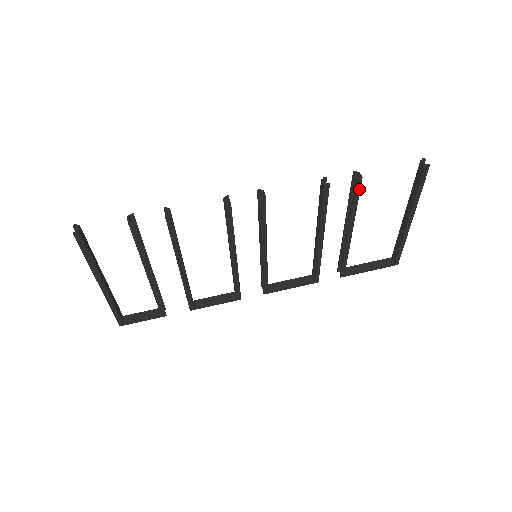
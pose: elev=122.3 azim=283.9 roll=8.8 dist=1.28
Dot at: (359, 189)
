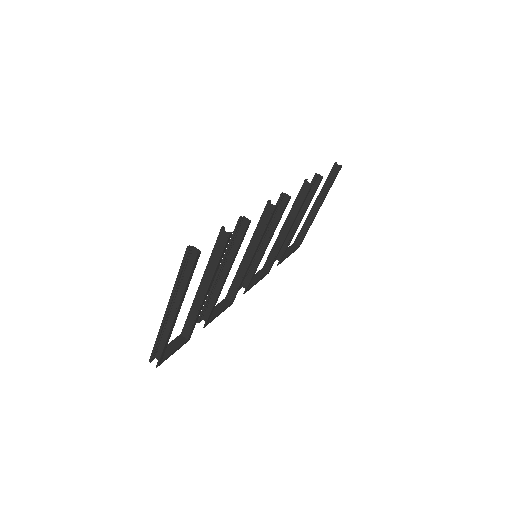
Dot at: (318, 186)
